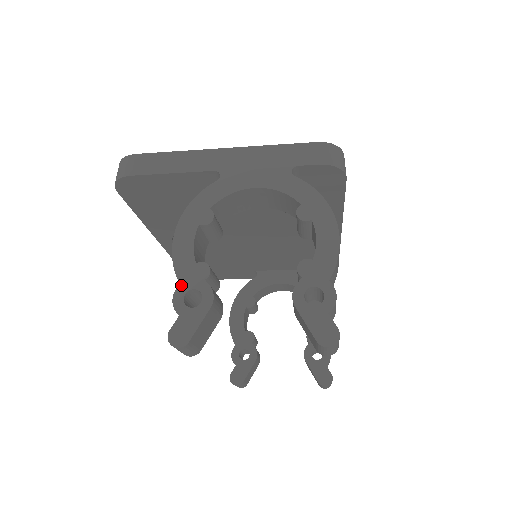
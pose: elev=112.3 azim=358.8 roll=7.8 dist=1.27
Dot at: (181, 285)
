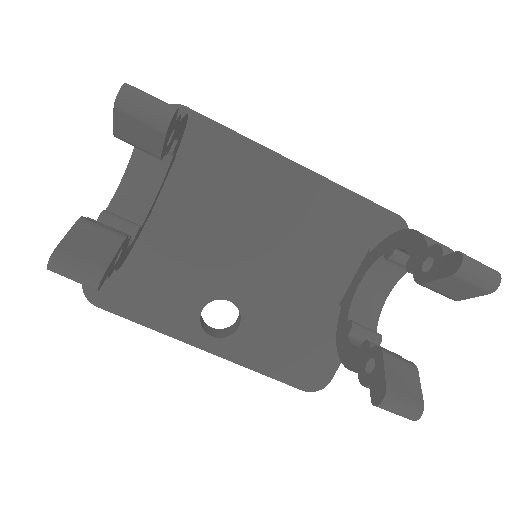
Dot at: occluded
